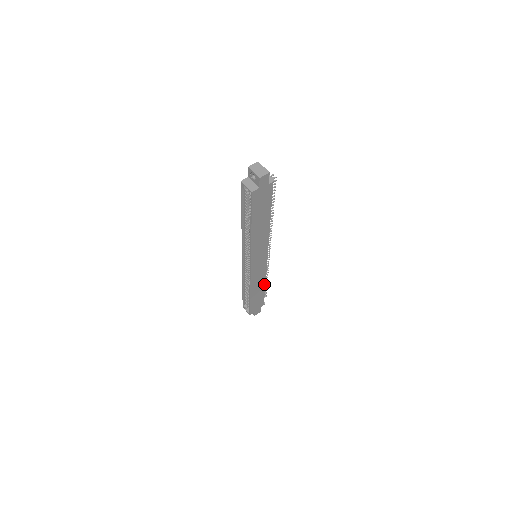
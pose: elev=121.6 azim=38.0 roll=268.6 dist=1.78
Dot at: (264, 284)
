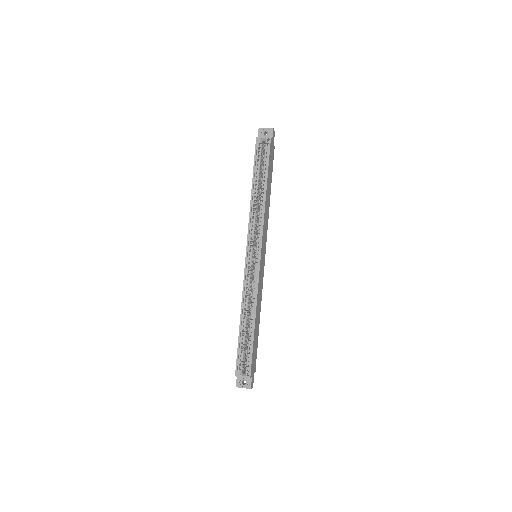
Dot at: (259, 316)
